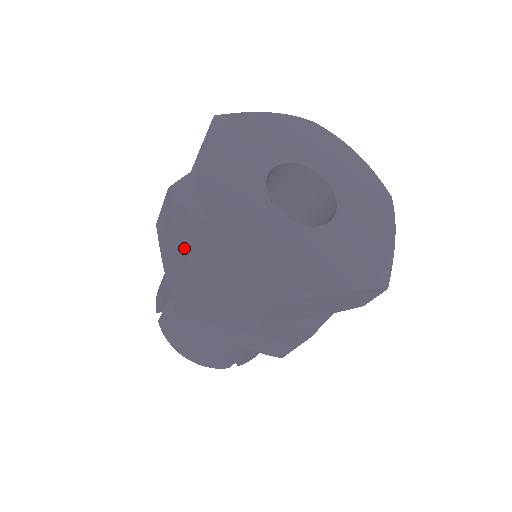
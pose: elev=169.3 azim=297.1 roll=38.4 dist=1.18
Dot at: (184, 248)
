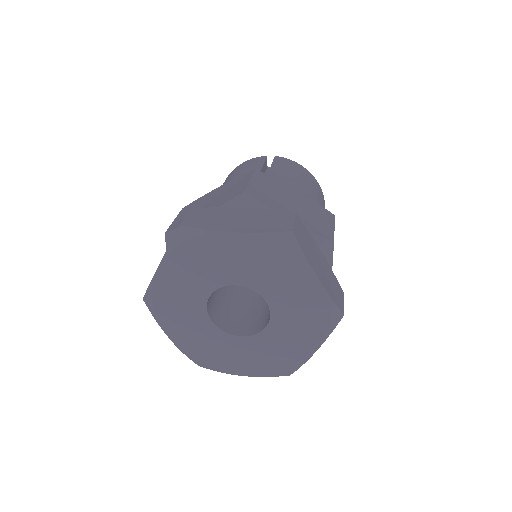
Dot at: occluded
